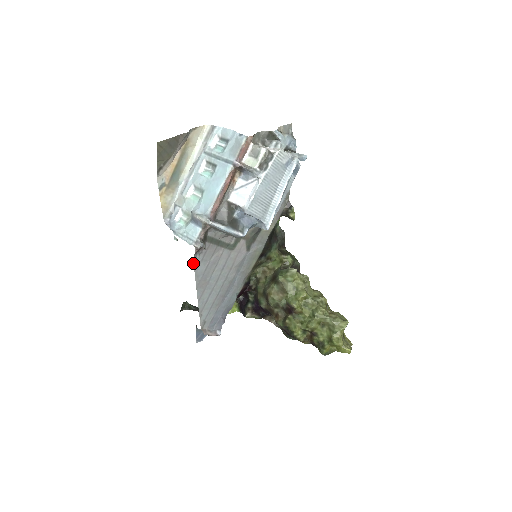
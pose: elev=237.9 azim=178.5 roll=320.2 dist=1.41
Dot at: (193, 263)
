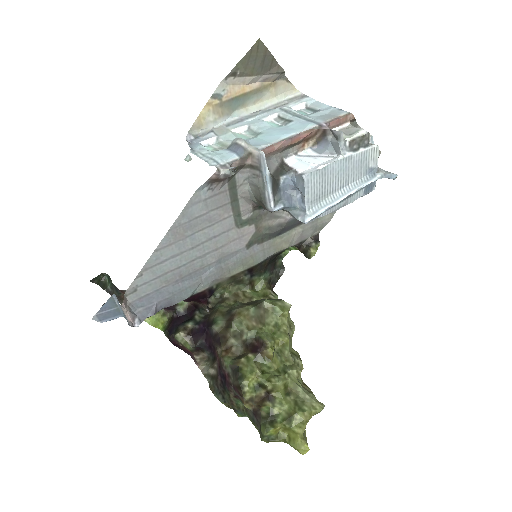
Dot at: occluded
